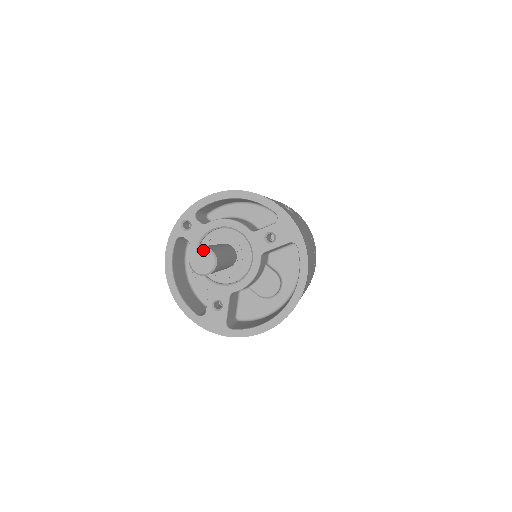
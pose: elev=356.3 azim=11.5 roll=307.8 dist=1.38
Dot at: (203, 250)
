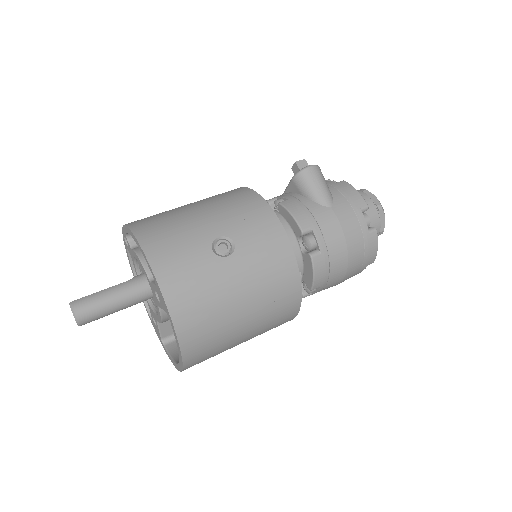
Dot at: (70, 306)
